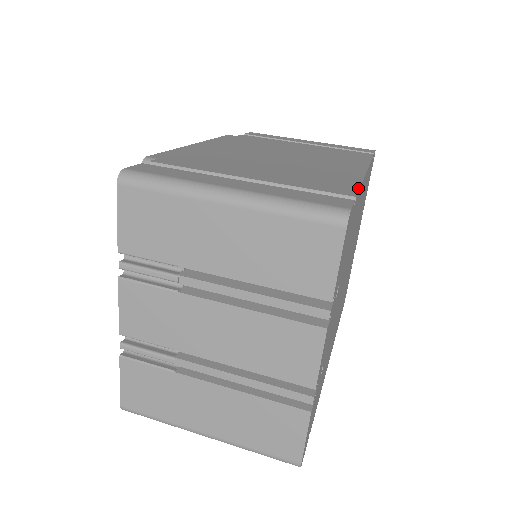
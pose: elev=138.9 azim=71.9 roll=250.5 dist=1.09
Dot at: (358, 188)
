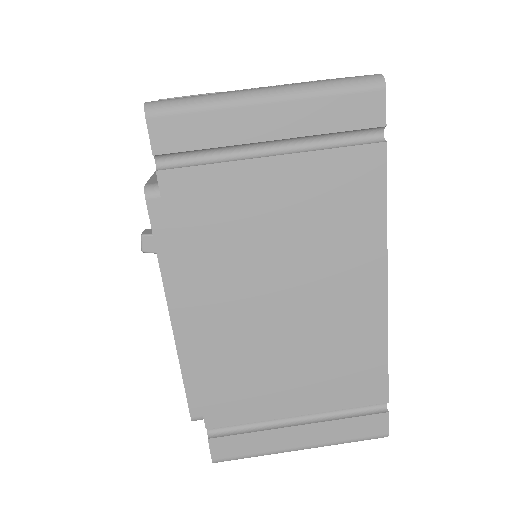
Dot at: (387, 376)
